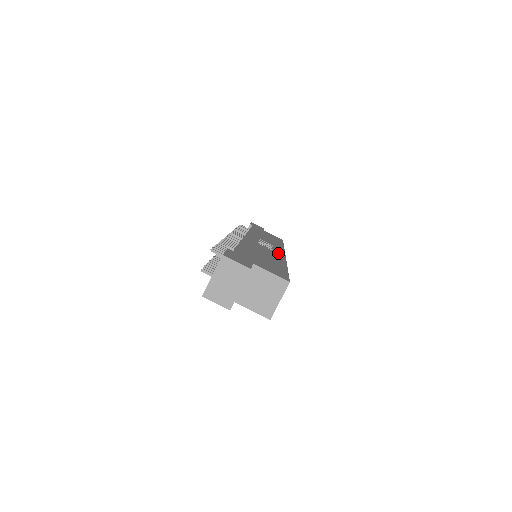
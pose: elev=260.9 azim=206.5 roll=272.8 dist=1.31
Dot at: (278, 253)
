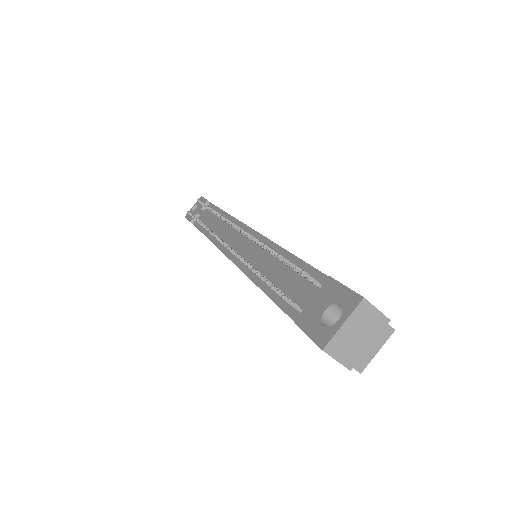
Dot at: occluded
